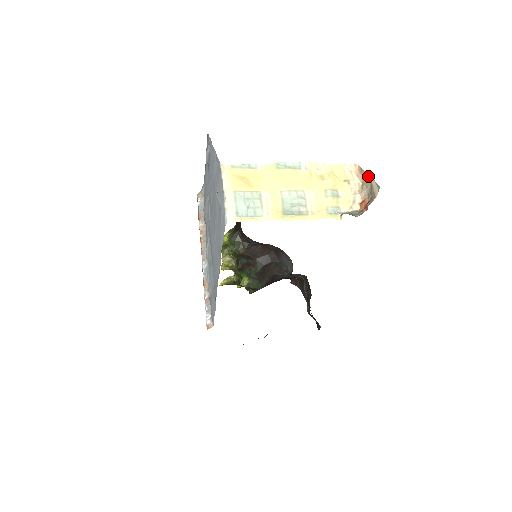
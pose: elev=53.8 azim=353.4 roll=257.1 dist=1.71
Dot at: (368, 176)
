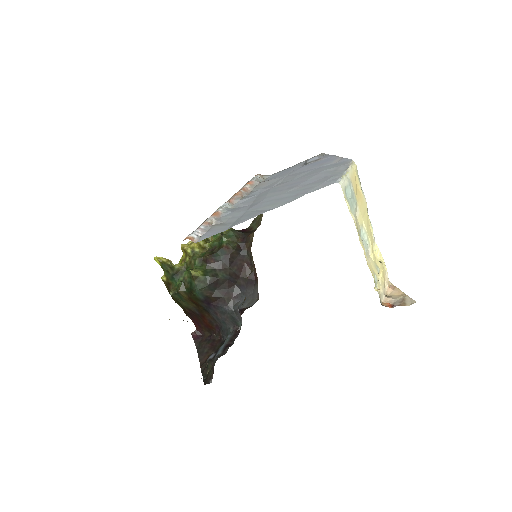
Dot at: (402, 292)
